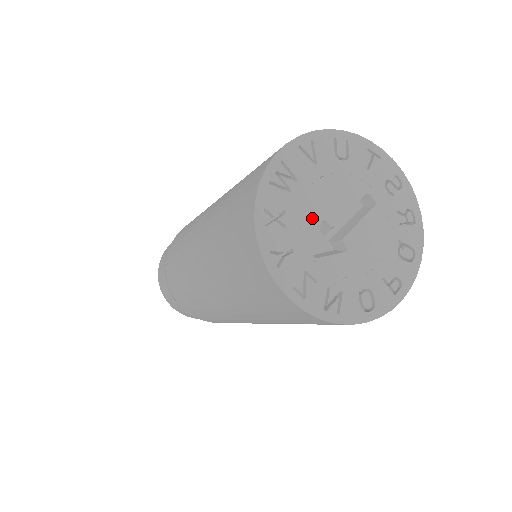
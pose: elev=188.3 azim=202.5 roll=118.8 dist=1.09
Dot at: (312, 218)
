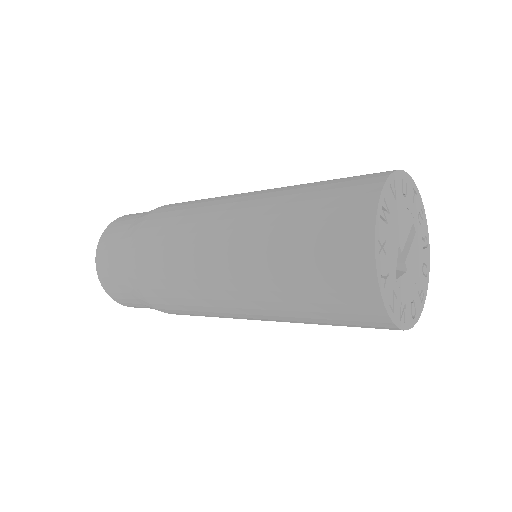
Dot at: (395, 246)
